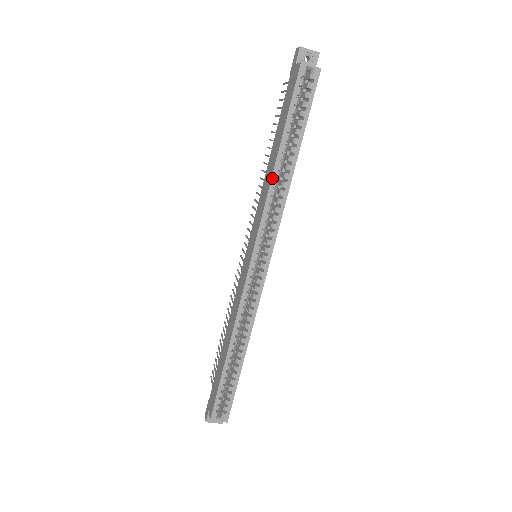
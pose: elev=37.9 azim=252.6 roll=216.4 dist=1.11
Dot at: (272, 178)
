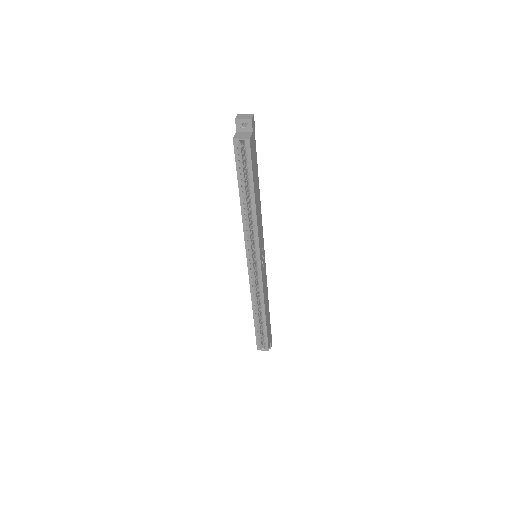
Dot at: (242, 215)
